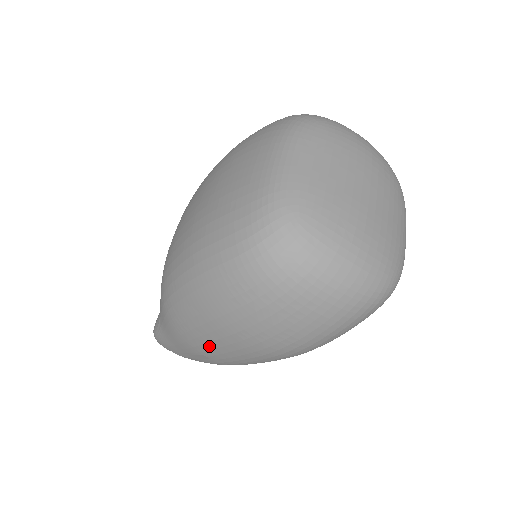
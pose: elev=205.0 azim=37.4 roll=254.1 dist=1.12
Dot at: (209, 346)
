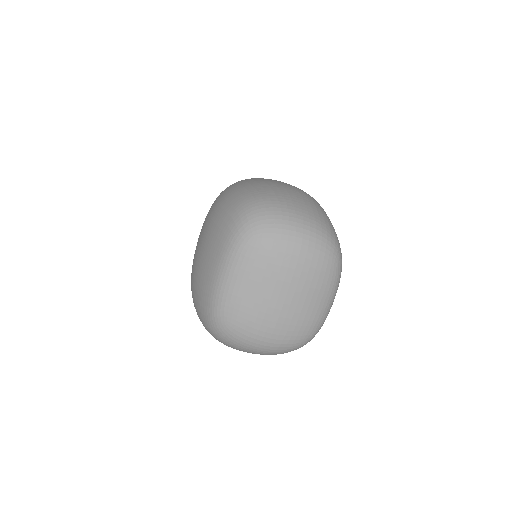
Dot at: occluded
